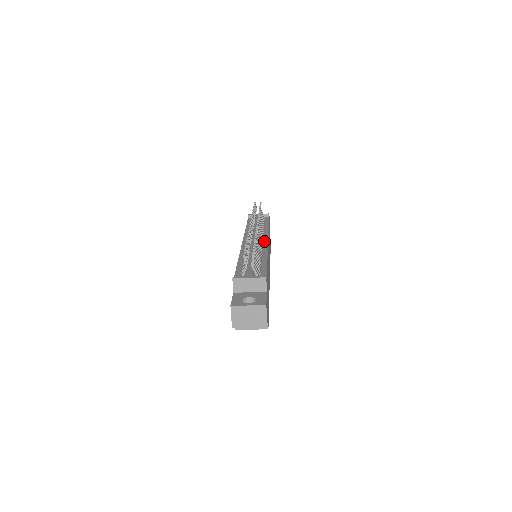
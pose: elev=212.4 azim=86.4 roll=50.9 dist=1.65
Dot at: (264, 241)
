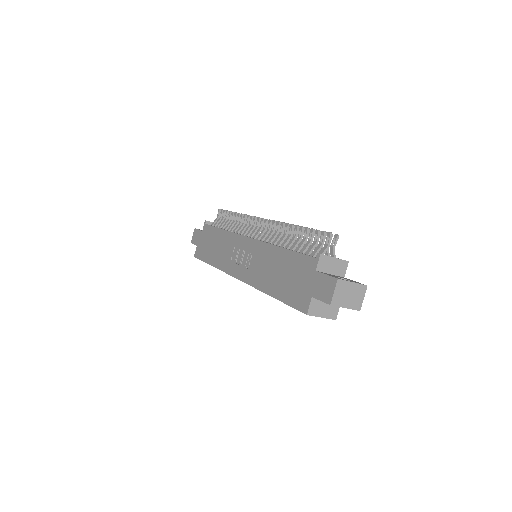
Dot at: occluded
